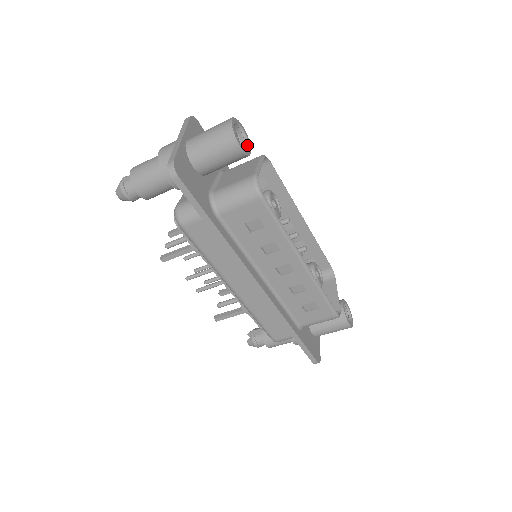
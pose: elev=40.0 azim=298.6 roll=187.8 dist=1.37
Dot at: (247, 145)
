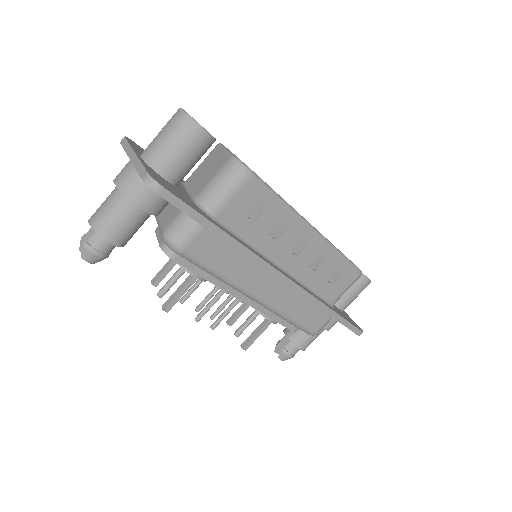
Dot at: occluded
